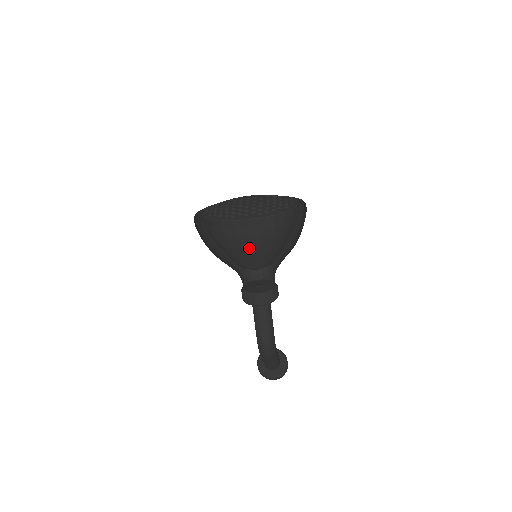
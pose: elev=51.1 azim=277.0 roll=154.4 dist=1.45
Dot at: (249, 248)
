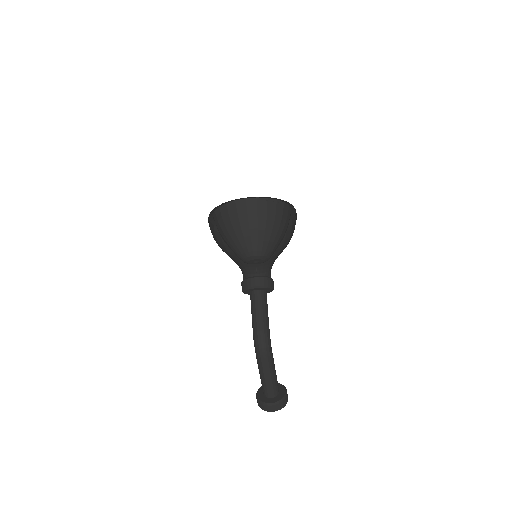
Dot at: (247, 226)
